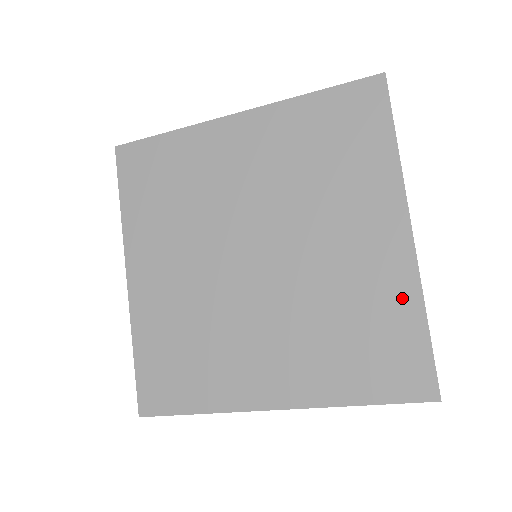
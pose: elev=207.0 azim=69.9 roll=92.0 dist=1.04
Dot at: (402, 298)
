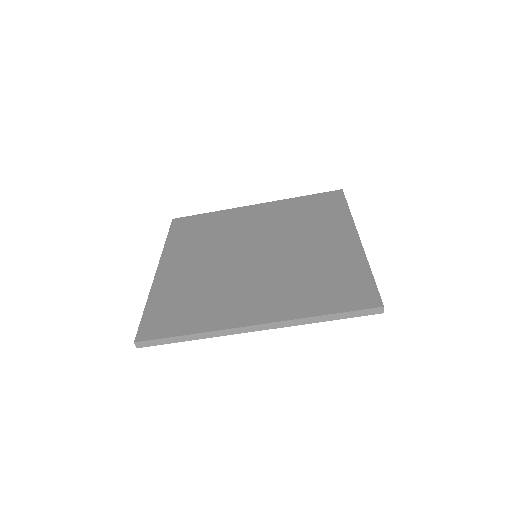
Dot at: (354, 263)
